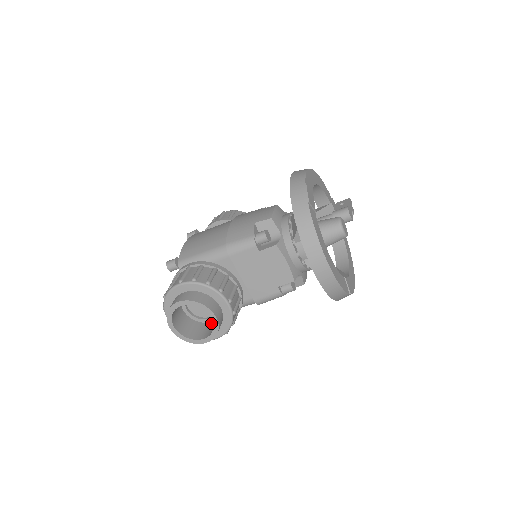
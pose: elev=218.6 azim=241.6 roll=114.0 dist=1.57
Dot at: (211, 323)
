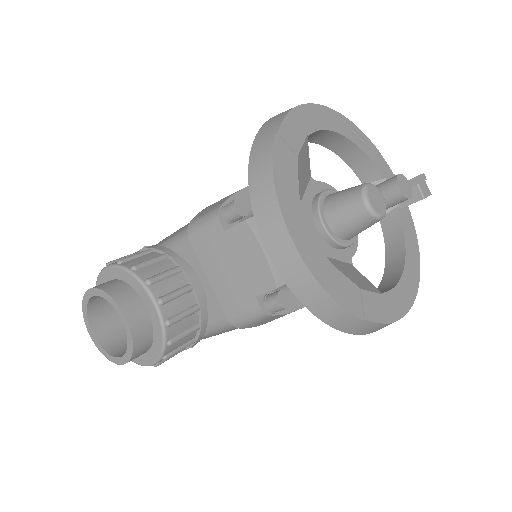
Dot at: occluded
